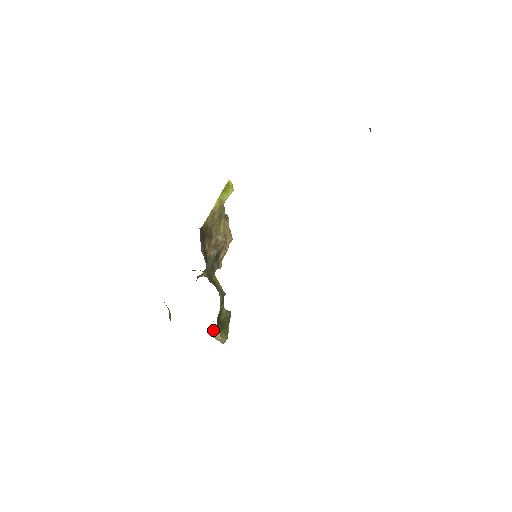
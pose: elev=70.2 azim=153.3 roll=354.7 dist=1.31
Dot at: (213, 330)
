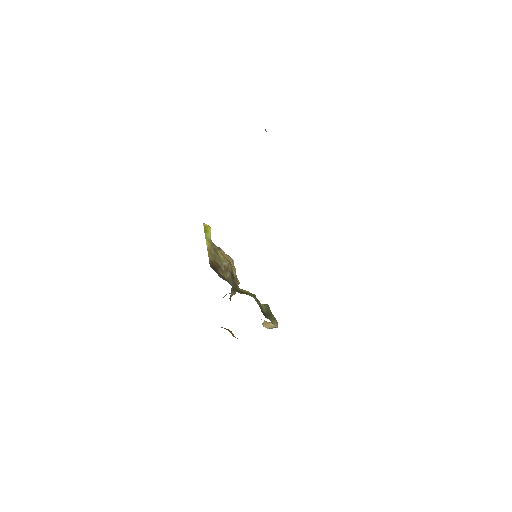
Dot at: (265, 324)
